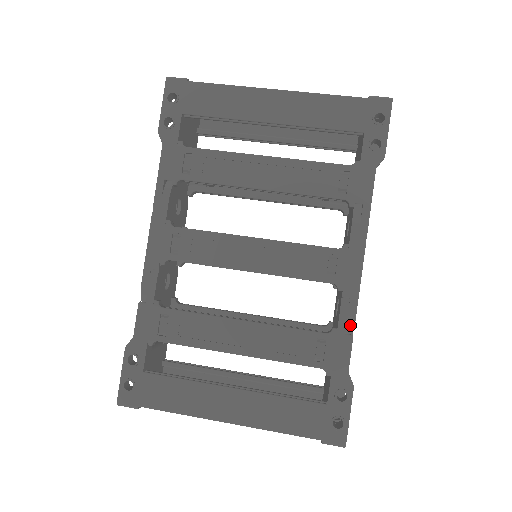
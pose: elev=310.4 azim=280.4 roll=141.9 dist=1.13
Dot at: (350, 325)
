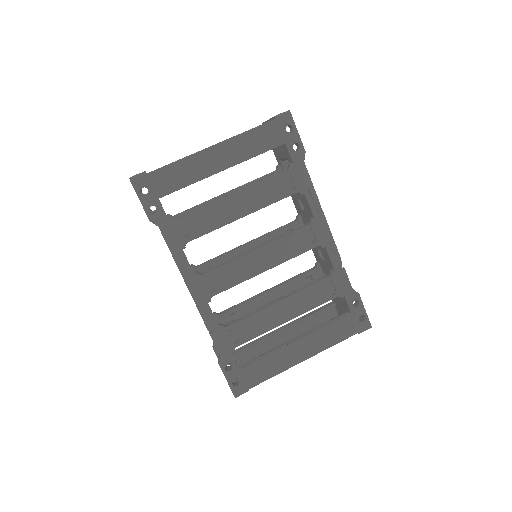
Dot at: (339, 263)
